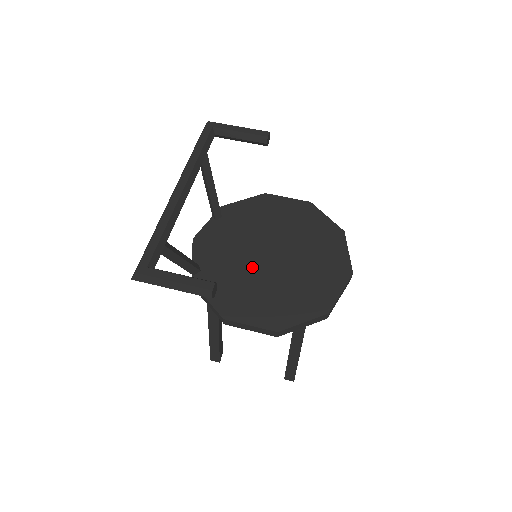
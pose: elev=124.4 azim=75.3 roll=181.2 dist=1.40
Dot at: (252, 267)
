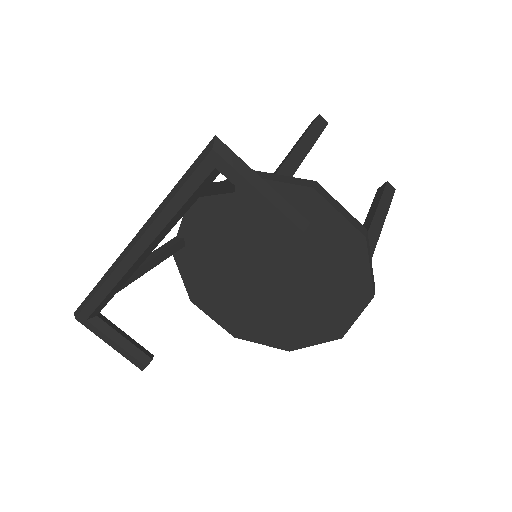
Dot at: (241, 273)
